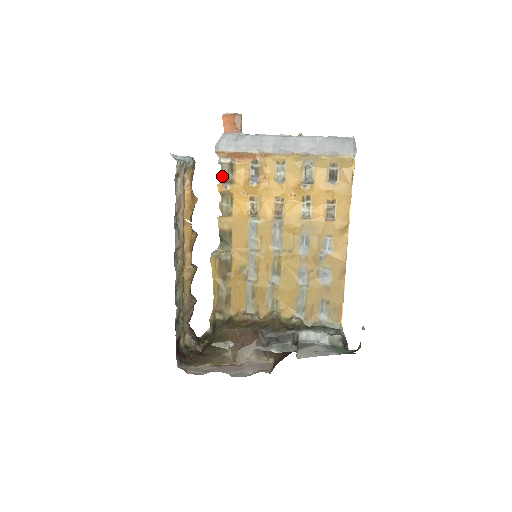
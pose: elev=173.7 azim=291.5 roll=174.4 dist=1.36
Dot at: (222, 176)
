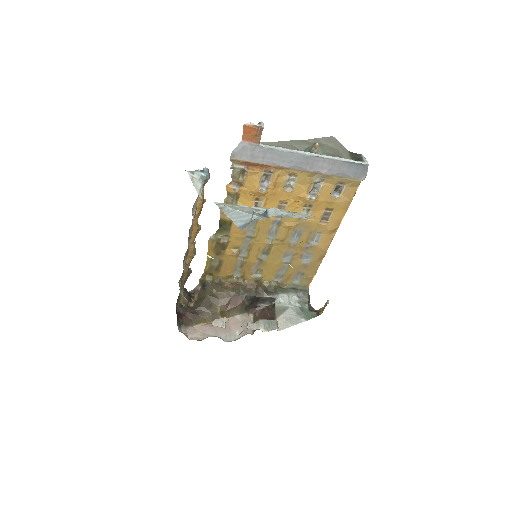
Dot at: (232, 178)
